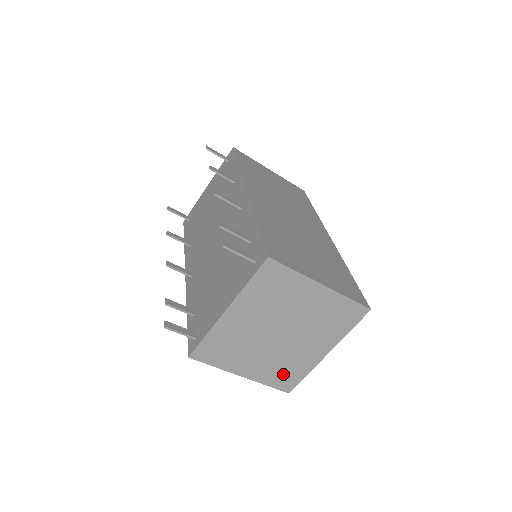
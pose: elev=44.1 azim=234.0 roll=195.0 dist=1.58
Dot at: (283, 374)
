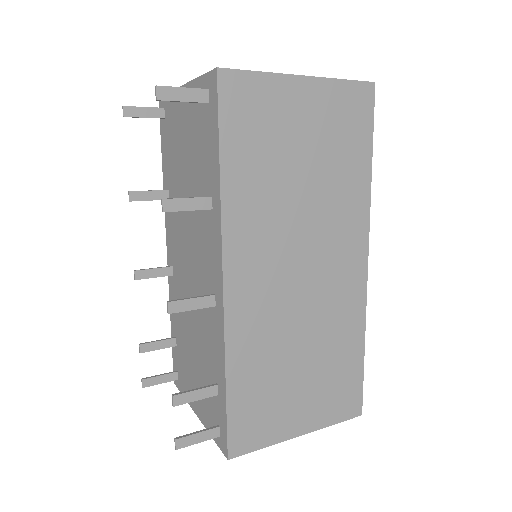
Dot at: occluded
